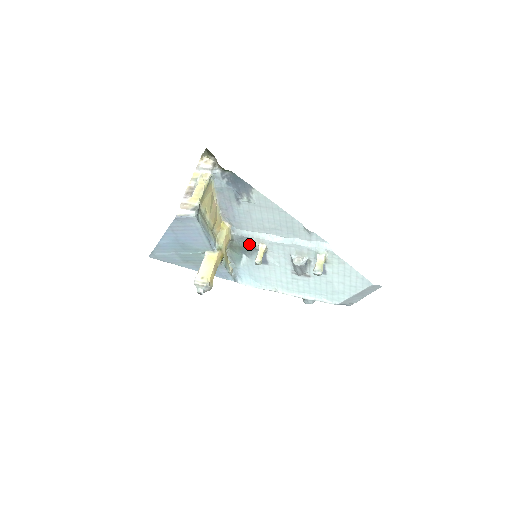
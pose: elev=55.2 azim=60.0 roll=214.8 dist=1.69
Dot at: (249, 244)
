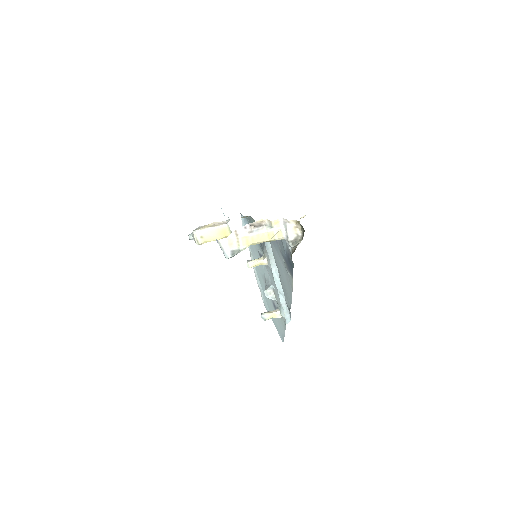
Dot at: (264, 246)
